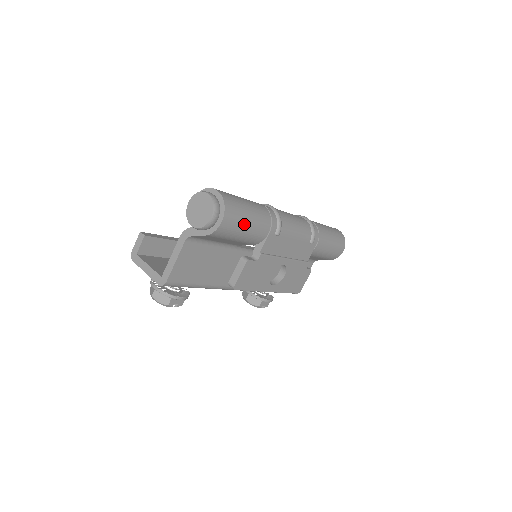
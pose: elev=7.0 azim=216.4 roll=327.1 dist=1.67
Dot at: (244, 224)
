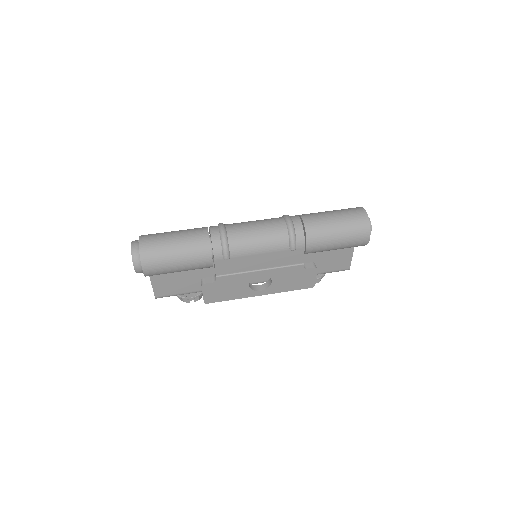
Dot at: (172, 264)
